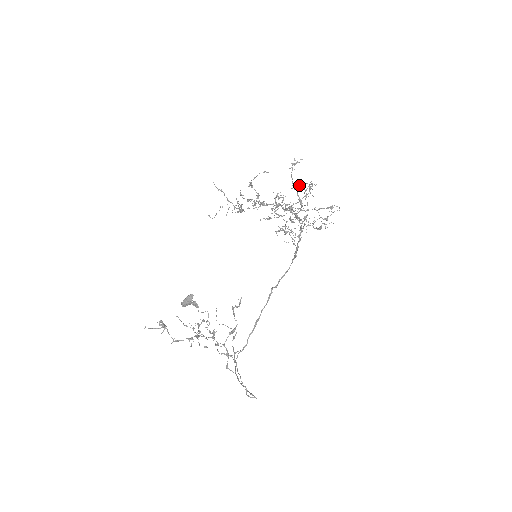
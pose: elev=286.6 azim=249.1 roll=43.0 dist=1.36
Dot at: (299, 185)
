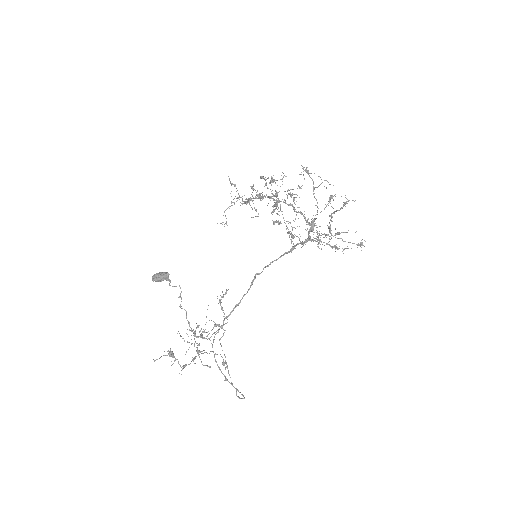
Dot at: (308, 173)
